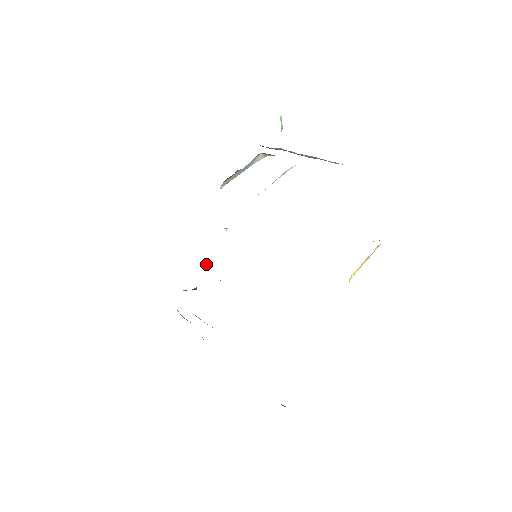
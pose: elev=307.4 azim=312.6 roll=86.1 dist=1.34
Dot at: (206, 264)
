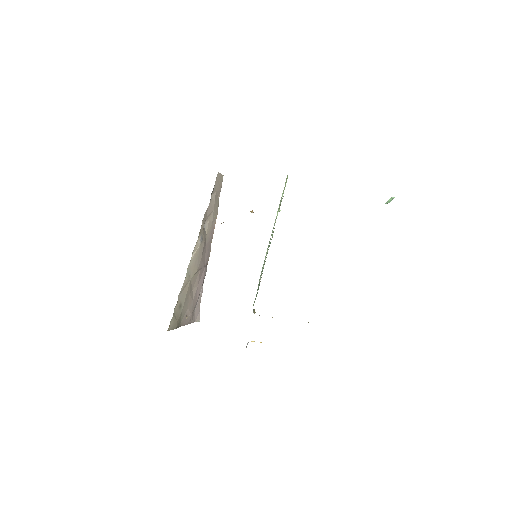
Dot at: (251, 211)
